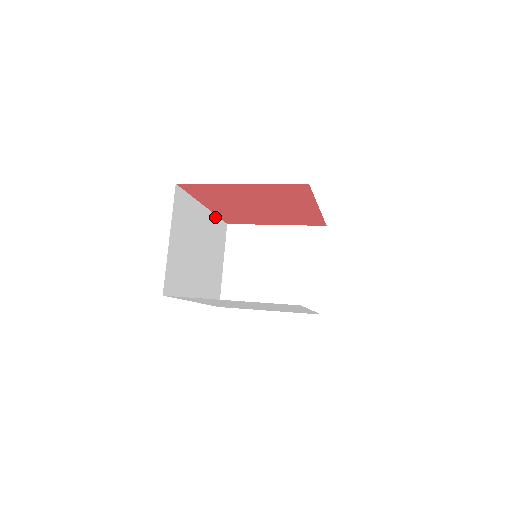
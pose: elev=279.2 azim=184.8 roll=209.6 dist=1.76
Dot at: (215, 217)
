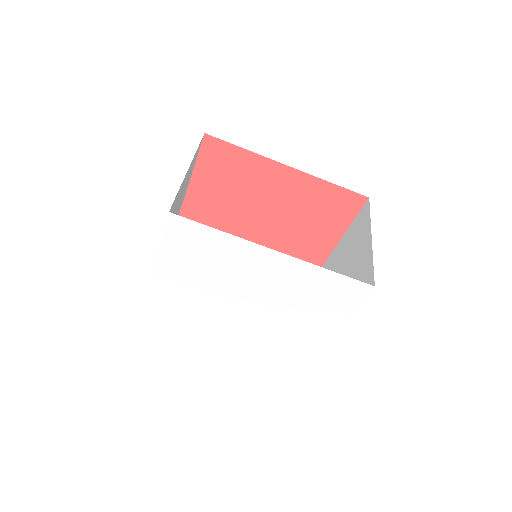
Dot at: occluded
